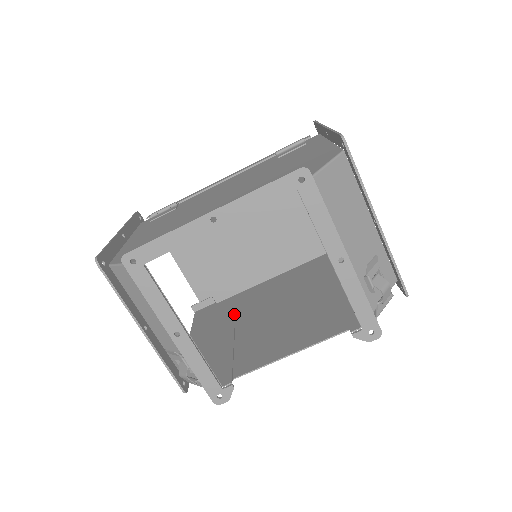
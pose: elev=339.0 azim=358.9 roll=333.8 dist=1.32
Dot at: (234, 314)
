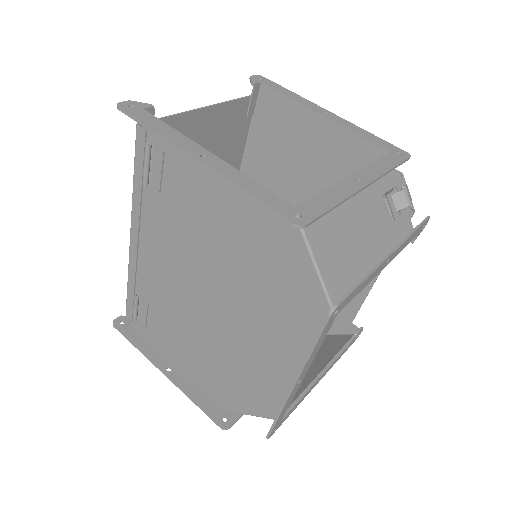
Dot at: occluded
